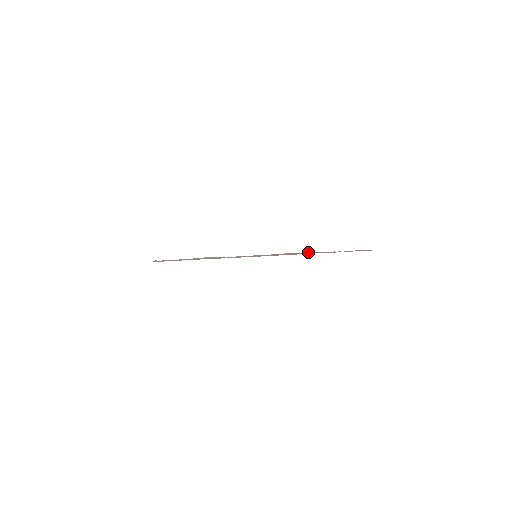
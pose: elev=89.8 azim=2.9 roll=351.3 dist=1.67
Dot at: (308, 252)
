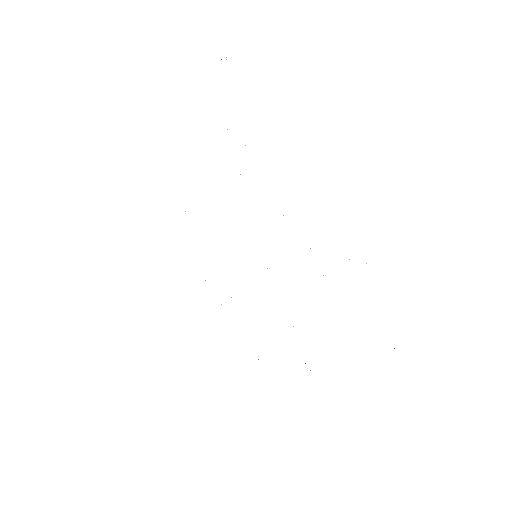
Dot at: occluded
